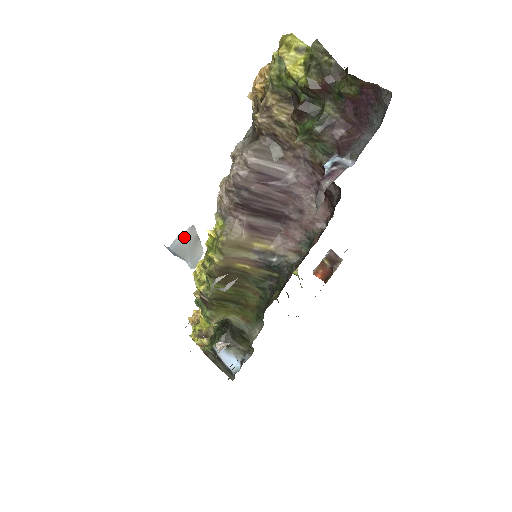
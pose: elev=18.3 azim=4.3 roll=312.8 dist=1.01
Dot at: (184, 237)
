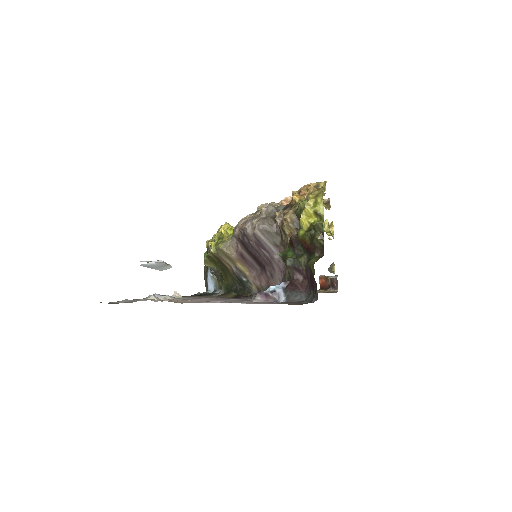
Dot at: (153, 264)
